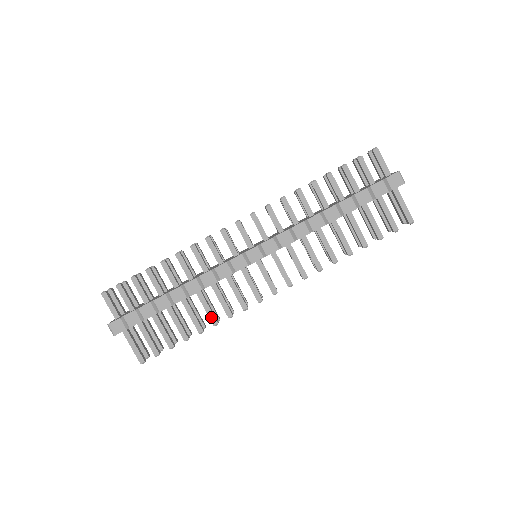
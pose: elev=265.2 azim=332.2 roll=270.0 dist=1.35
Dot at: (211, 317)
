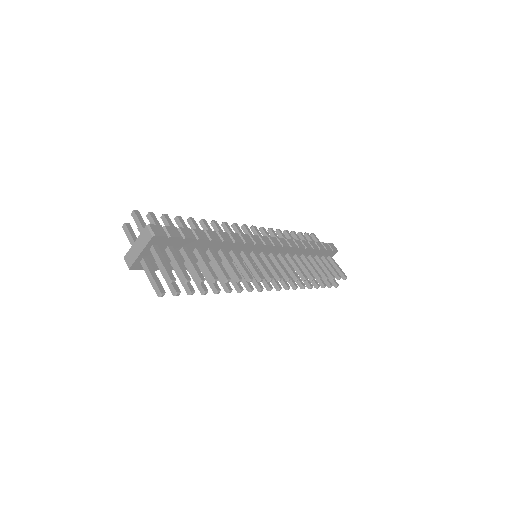
Dot at: (236, 272)
